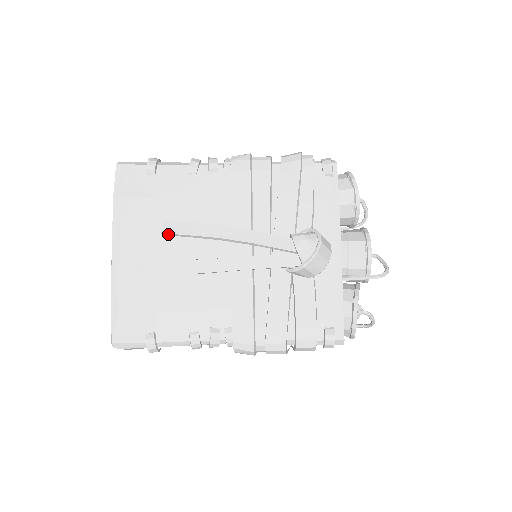
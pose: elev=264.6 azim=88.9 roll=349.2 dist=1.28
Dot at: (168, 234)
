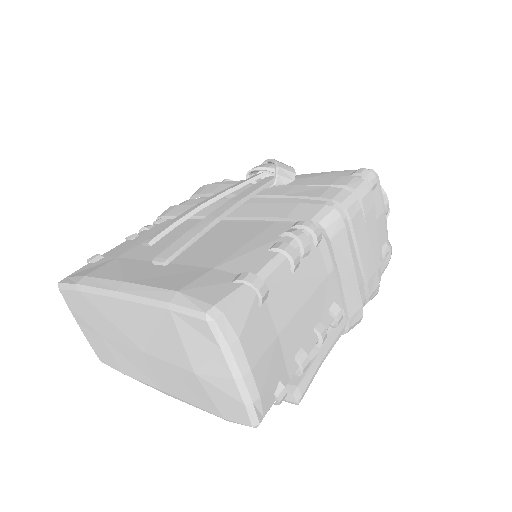
Dot at: (156, 239)
